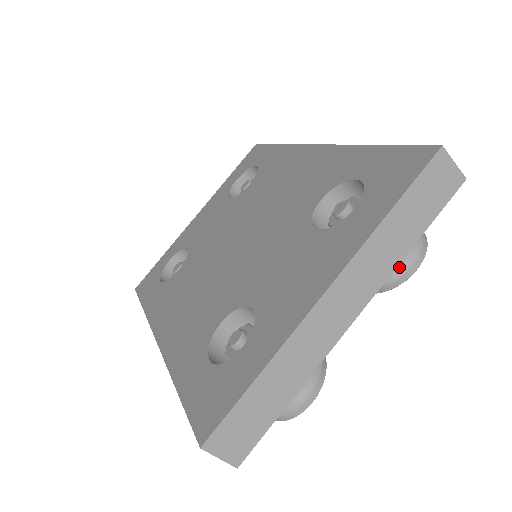
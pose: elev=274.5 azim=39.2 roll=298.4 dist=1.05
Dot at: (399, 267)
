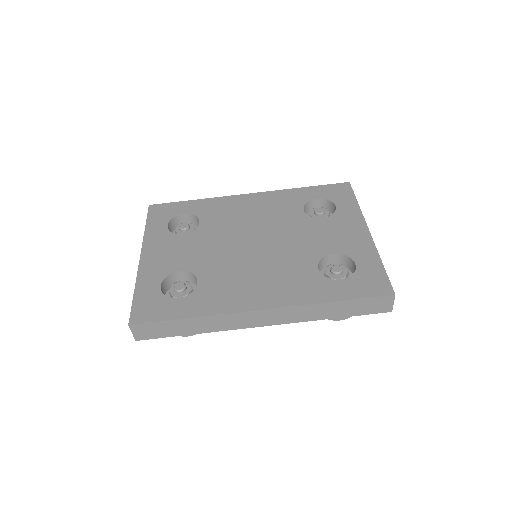
Dot at: occluded
